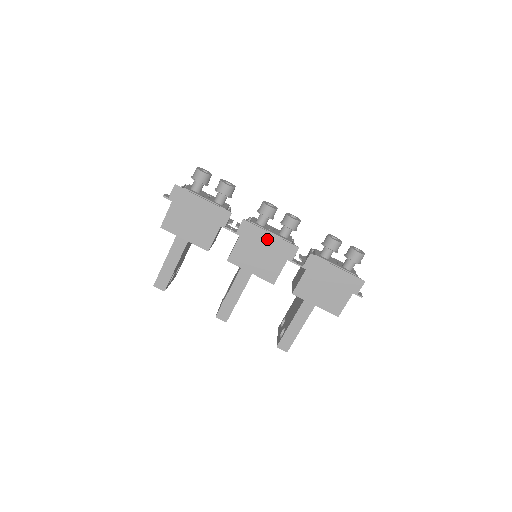
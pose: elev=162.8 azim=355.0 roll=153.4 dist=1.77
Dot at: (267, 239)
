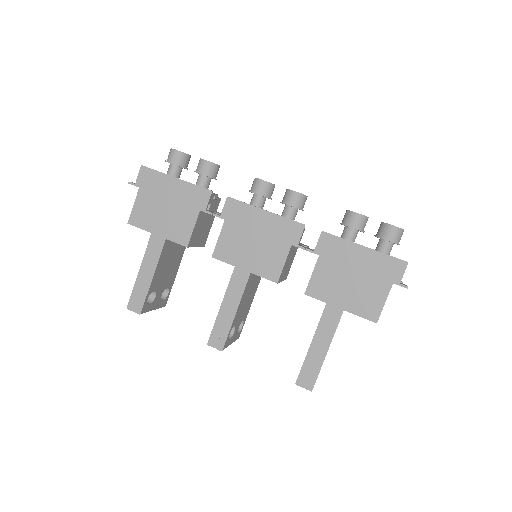
Dot at: (261, 219)
